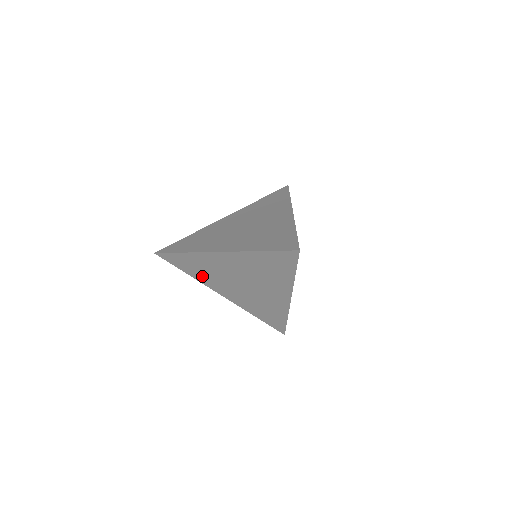
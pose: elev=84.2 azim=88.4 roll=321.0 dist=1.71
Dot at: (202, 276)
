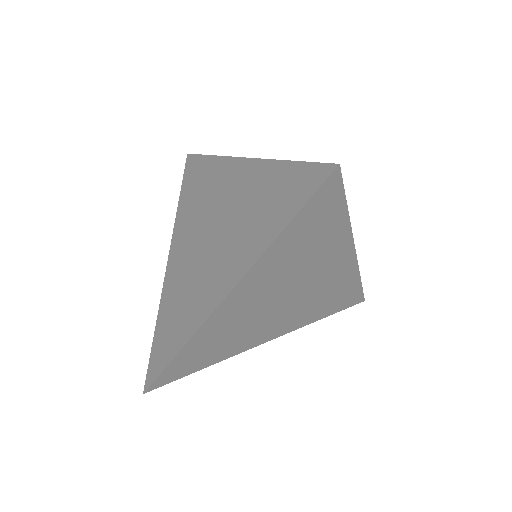
Dot at: (227, 349)
